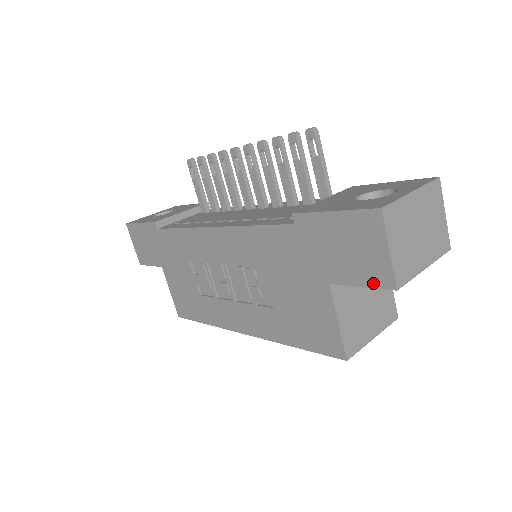
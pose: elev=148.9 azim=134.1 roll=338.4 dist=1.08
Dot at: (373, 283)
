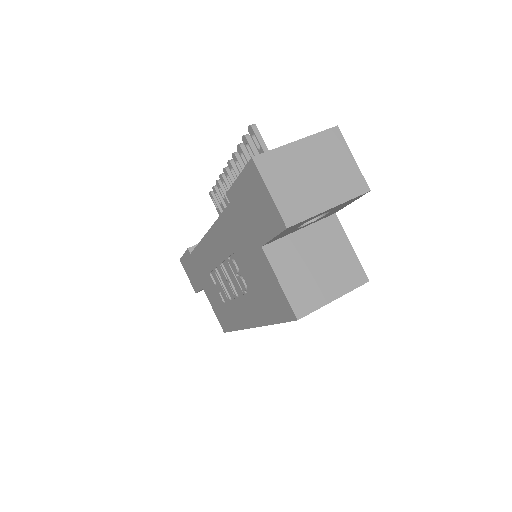
Dot at: (276, 230)
